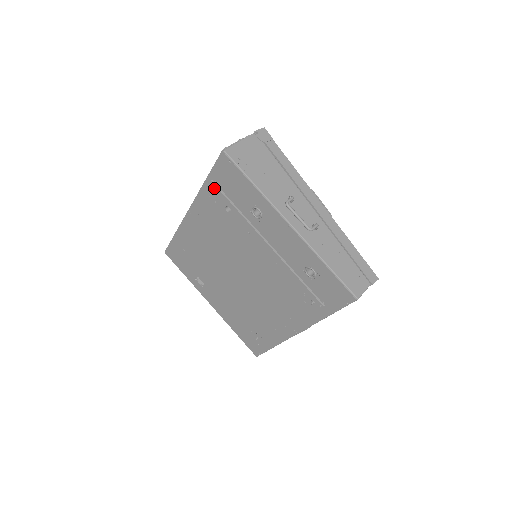
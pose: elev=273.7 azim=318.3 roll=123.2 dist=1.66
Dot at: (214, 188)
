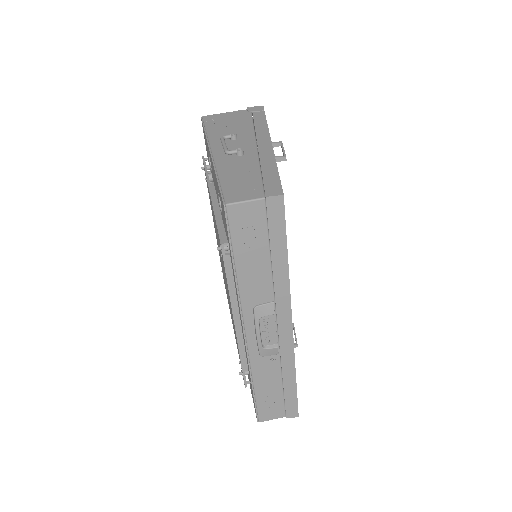
Dot at: occluded
